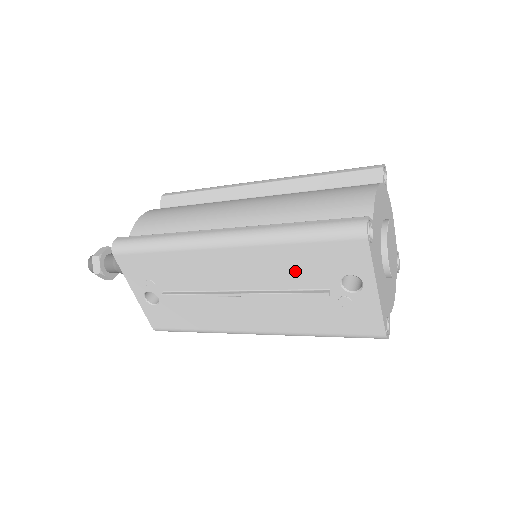
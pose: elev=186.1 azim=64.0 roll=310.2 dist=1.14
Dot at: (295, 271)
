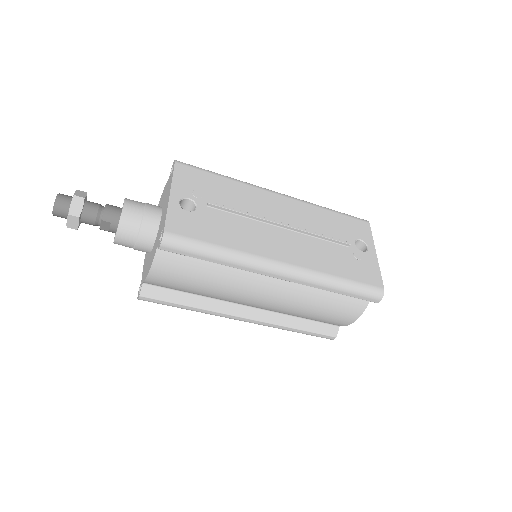
Dot at: (327, 226)
